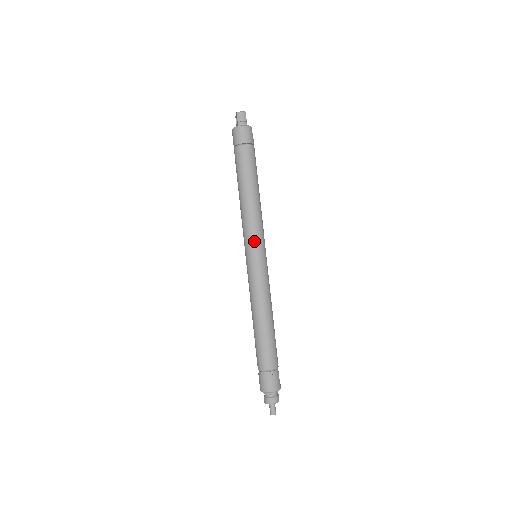
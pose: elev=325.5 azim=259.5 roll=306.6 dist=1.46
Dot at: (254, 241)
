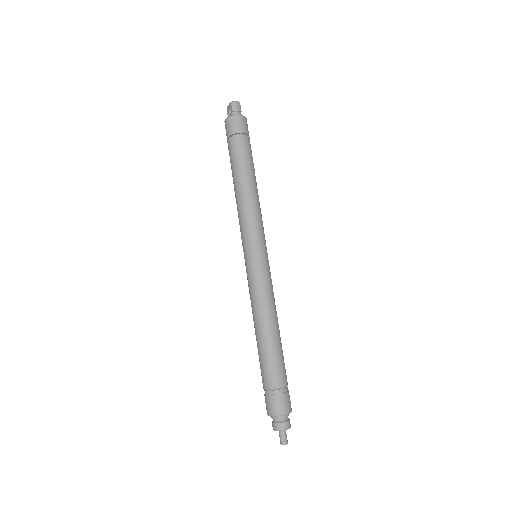
Dot at: (256, 237)
